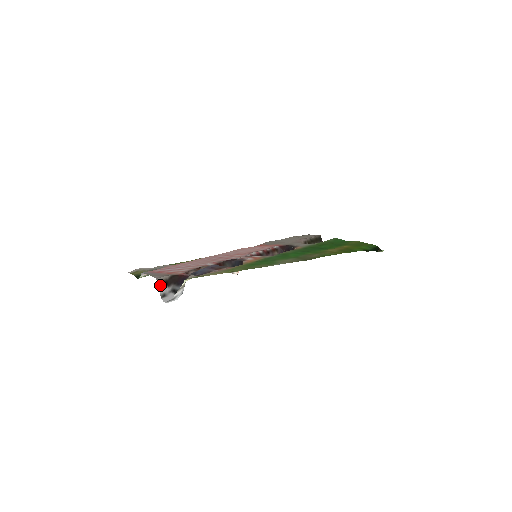
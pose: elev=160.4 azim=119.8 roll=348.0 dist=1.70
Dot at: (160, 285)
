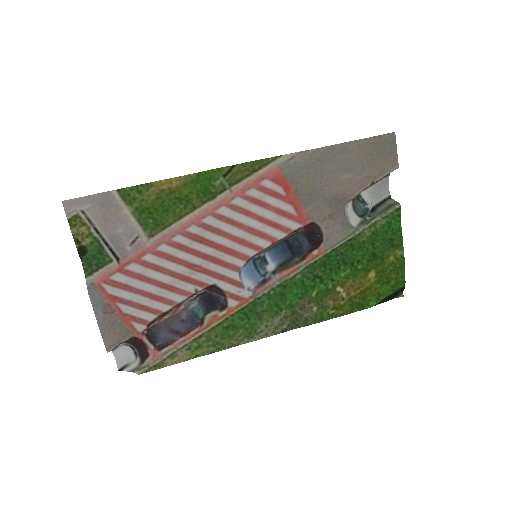
Dot at: occluded
